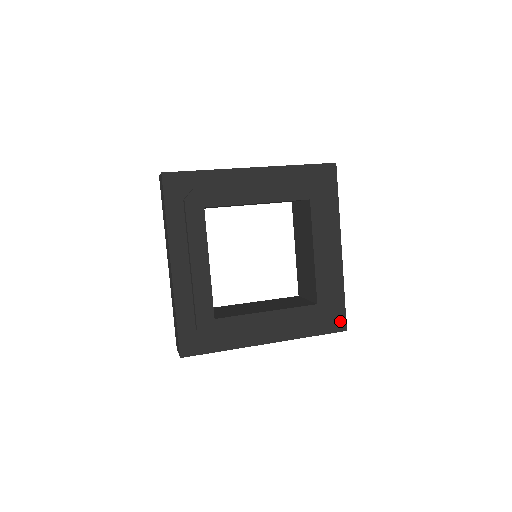
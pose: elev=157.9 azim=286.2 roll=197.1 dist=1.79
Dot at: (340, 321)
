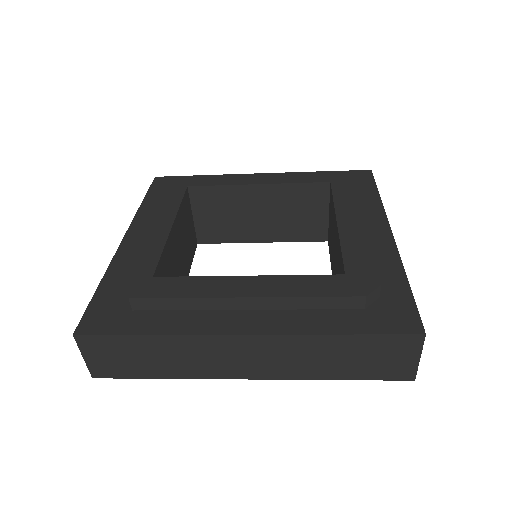
Dot at: (405, 317)
